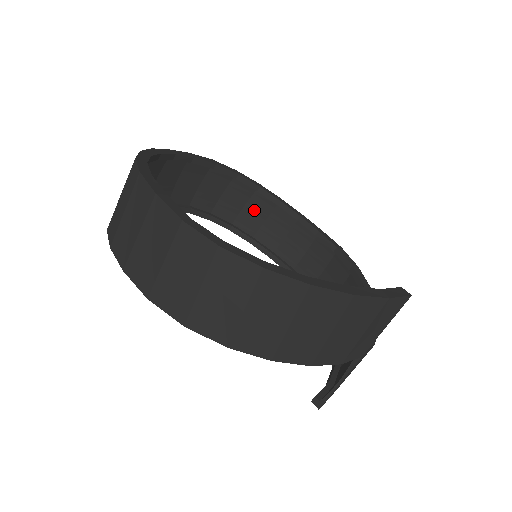
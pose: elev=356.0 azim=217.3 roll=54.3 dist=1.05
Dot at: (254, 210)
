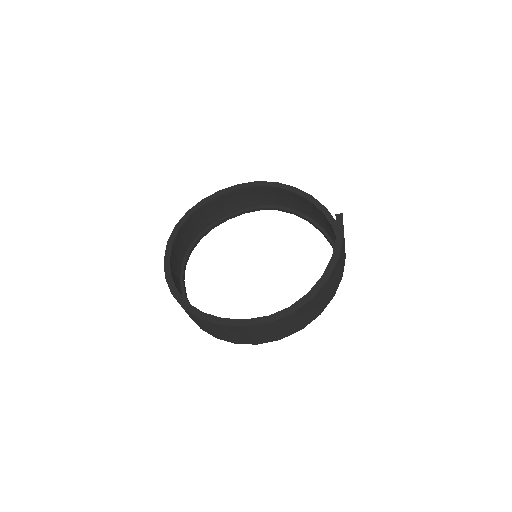
Dot at: (198, 219)
